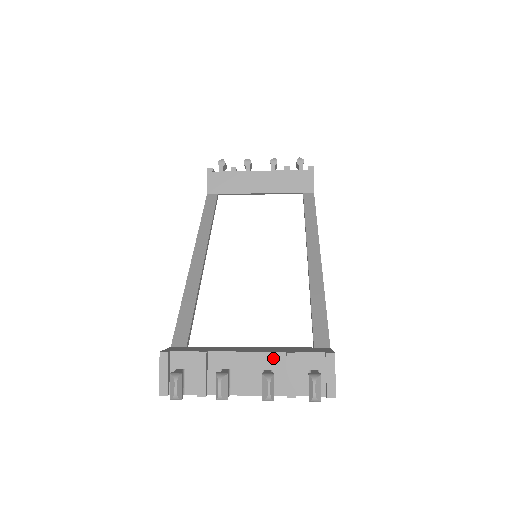
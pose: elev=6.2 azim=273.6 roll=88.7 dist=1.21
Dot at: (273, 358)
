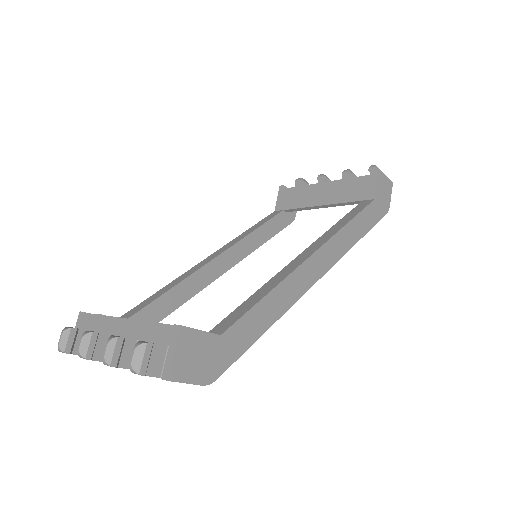
Dot at: (143, 328)
